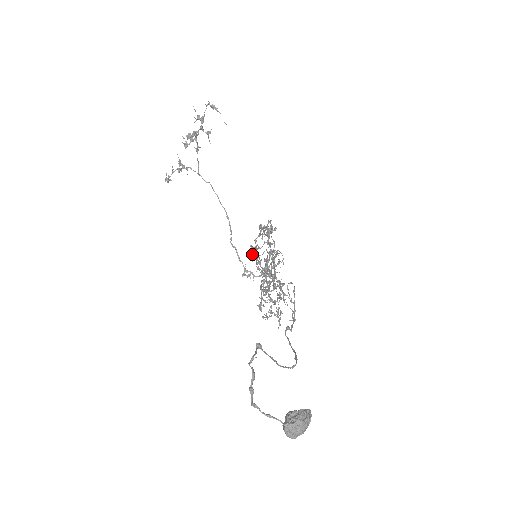
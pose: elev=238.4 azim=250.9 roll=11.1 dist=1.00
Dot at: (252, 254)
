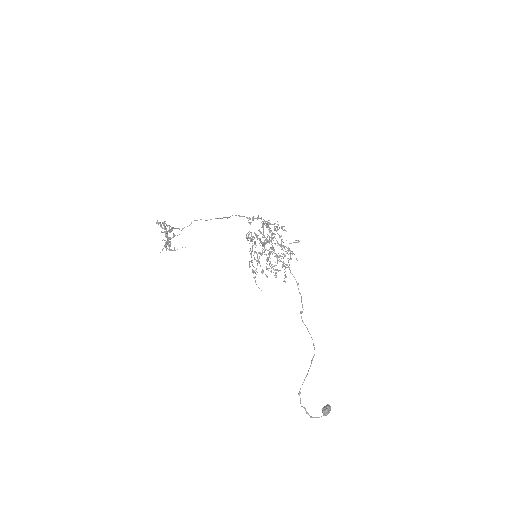
Dot at: occluded
